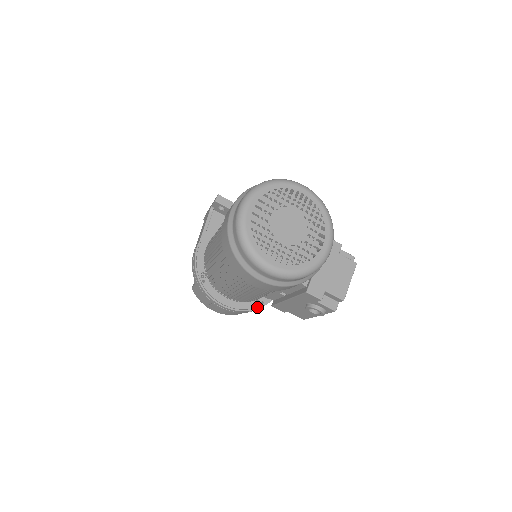
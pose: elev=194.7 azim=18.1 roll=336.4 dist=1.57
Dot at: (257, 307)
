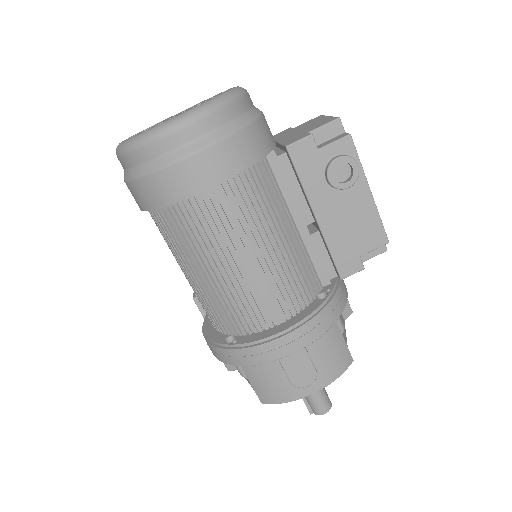
Dot at: (328, 299)
